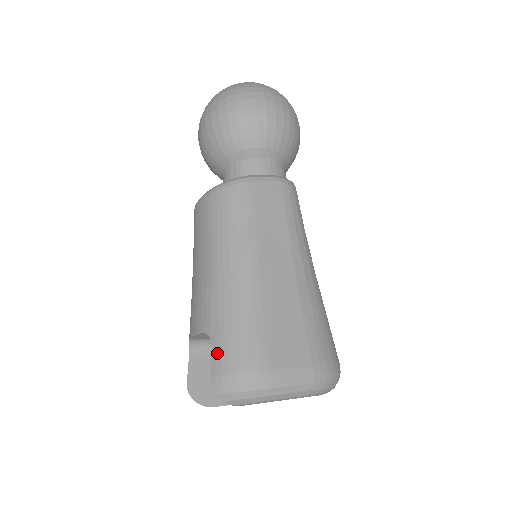
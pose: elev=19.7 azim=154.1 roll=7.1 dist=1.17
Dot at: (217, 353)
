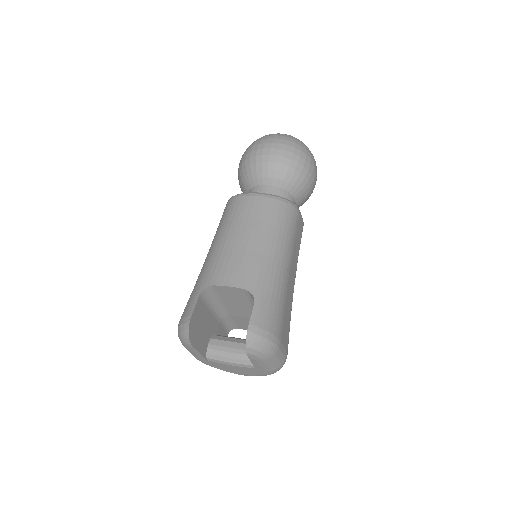
Dot at: (258, 310)
